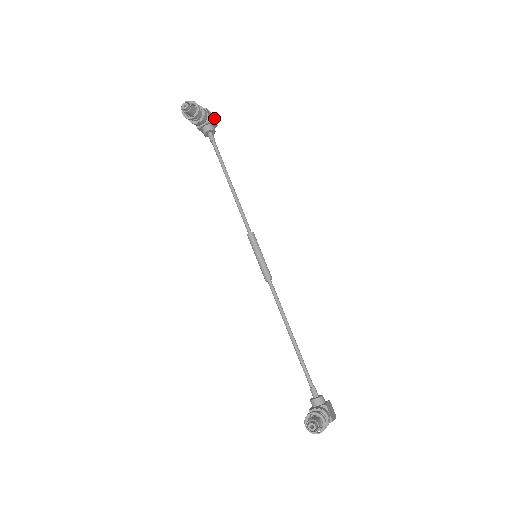
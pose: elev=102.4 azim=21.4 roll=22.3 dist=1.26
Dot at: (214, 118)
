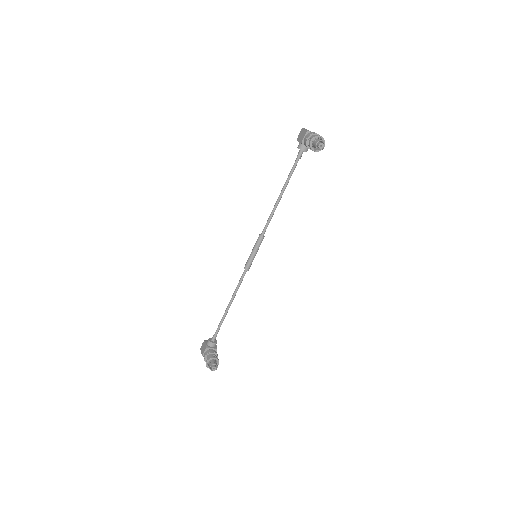
Dot at: occluded
